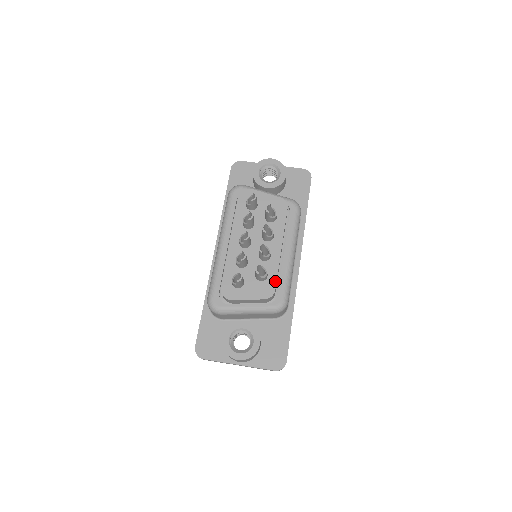
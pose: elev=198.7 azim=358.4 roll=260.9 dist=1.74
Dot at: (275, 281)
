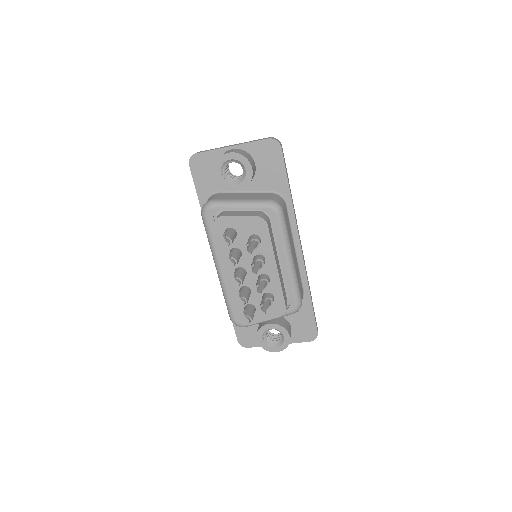
Dot at: (283, 300)
